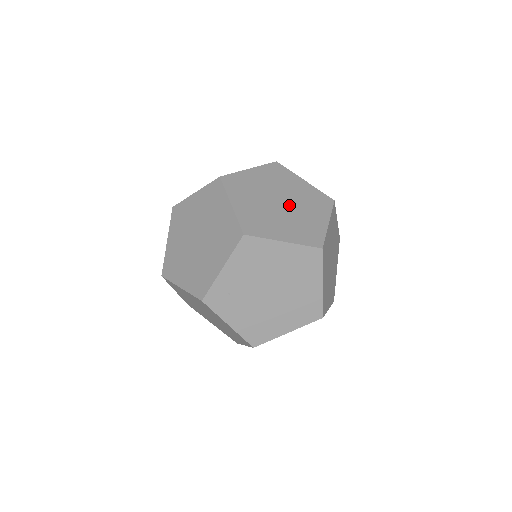
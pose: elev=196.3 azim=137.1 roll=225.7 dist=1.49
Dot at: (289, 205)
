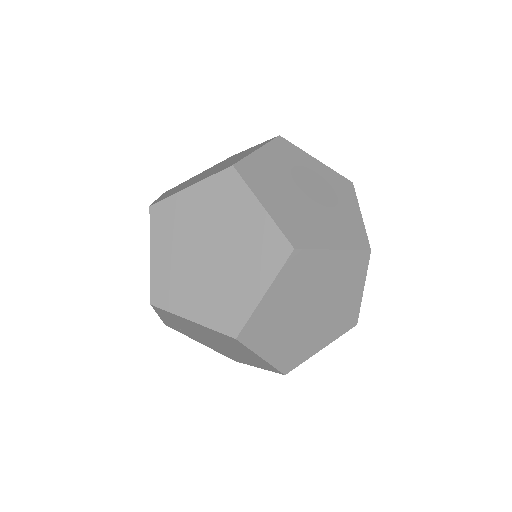
Dot at: (219, 258)
